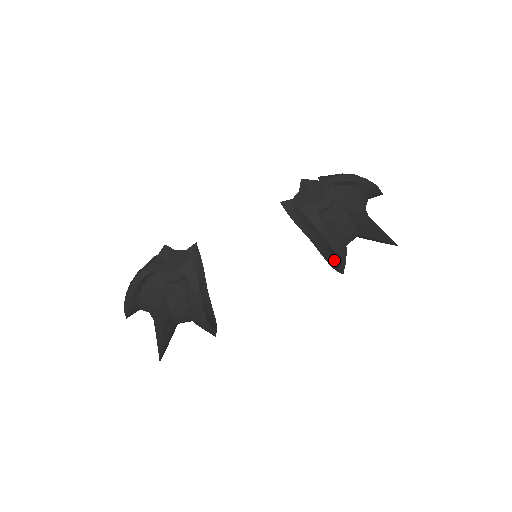
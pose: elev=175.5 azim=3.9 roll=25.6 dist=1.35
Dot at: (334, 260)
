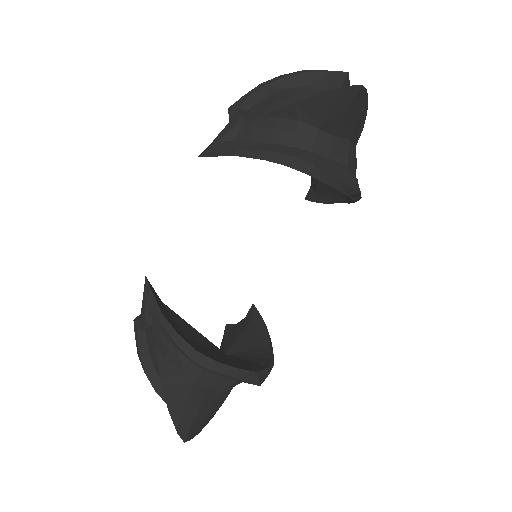
Dot at: occluded
